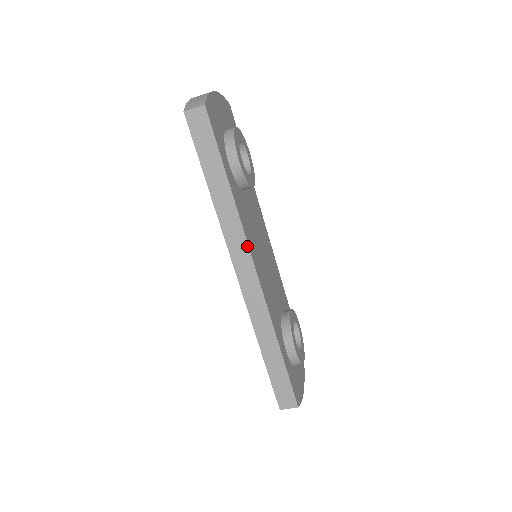
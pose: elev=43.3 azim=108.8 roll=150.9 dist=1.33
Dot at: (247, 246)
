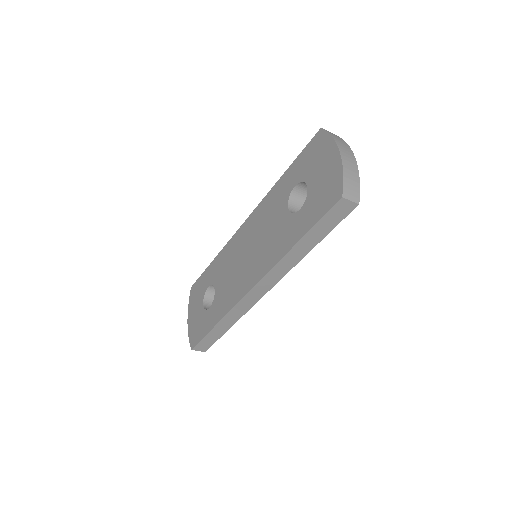
Dot at: (278, 281)
